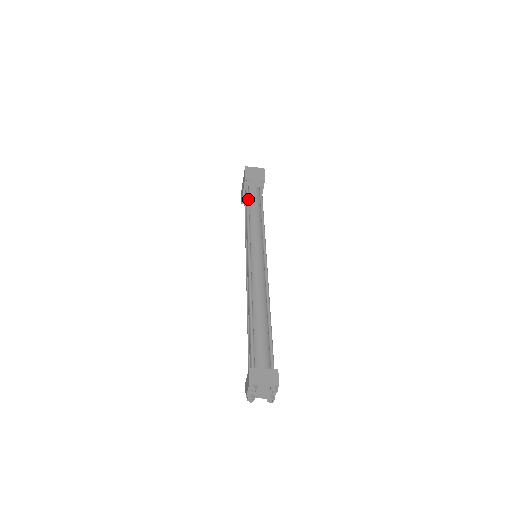
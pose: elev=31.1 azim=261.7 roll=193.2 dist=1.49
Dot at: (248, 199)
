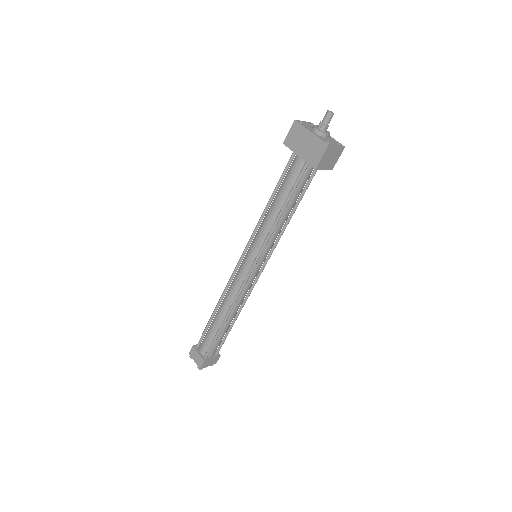
Dot at: (295, 191)
